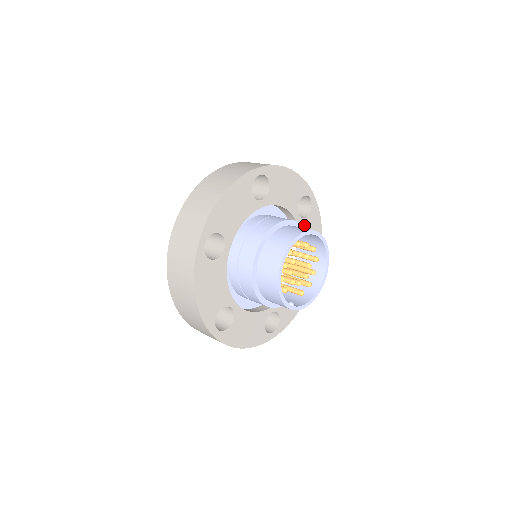
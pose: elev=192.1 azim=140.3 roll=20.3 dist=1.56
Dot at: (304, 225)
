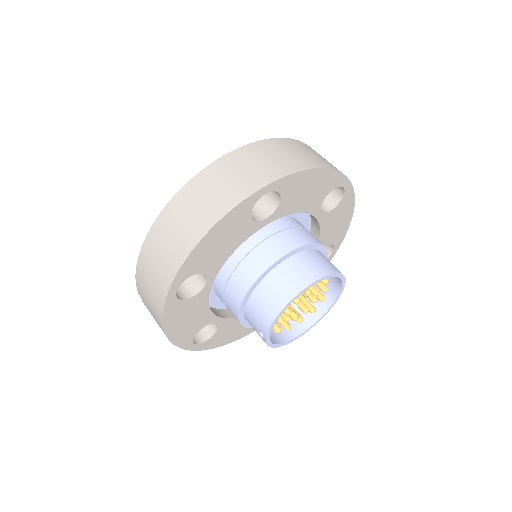
Dot at: occluded
